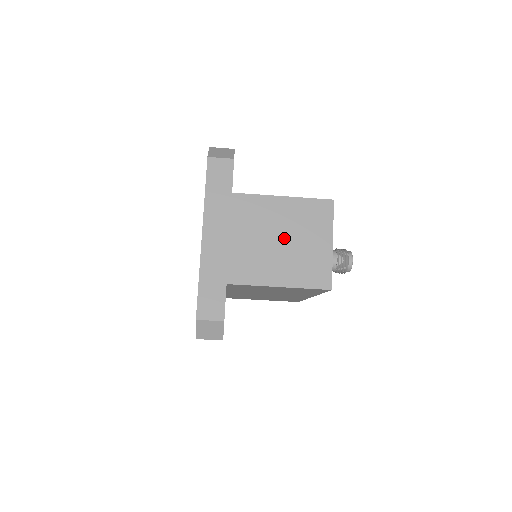
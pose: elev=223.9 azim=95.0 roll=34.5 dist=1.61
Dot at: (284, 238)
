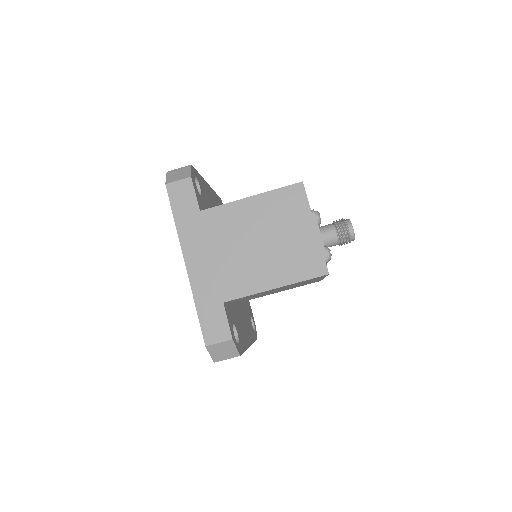
Dot at: (265, 238)
